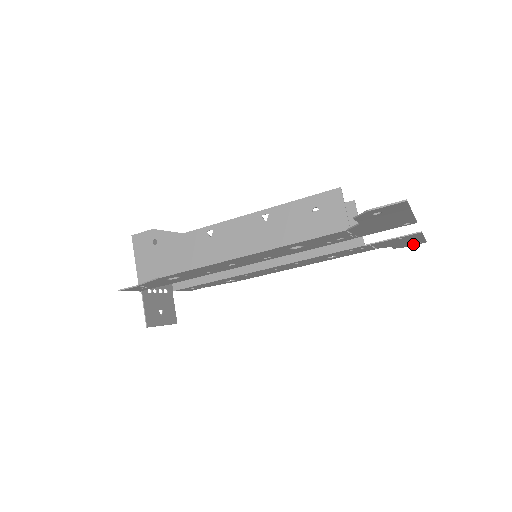
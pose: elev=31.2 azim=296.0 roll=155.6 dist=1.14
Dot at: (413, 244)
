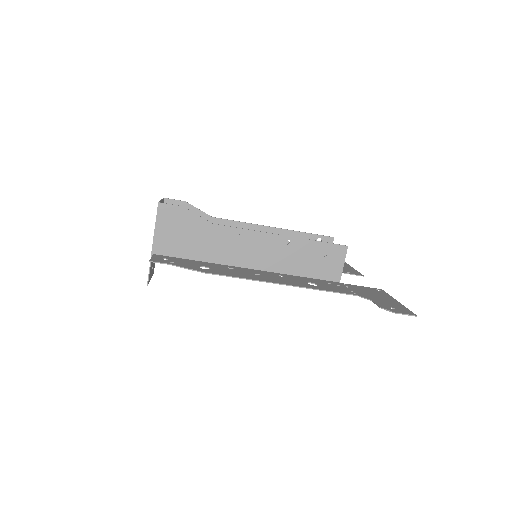
Dot at: occluded
